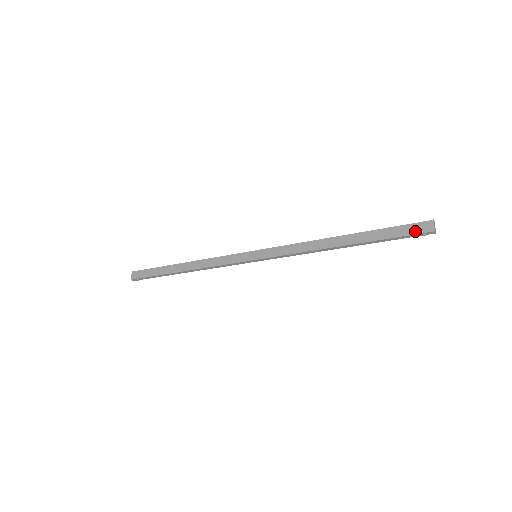
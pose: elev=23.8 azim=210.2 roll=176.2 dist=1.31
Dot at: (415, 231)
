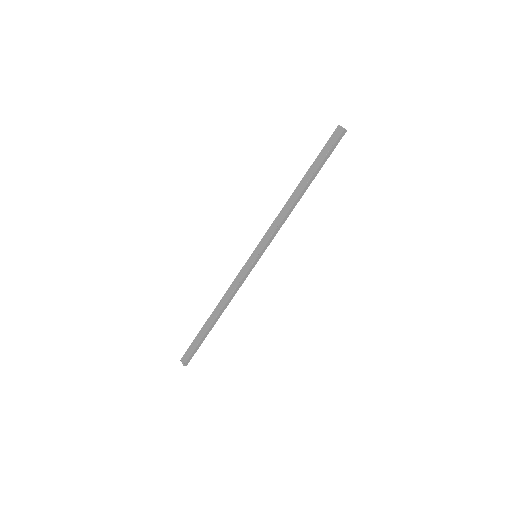
Dot at: (334, 140)
